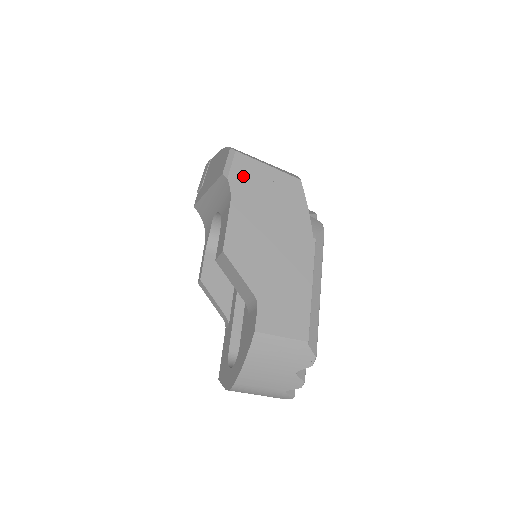
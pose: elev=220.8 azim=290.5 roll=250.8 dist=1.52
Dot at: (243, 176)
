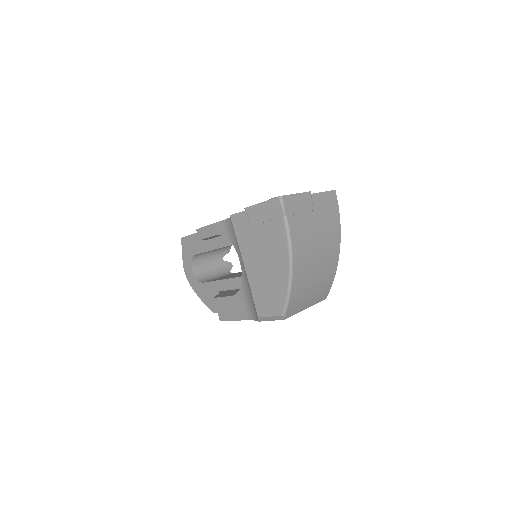
Dot at: occluded
